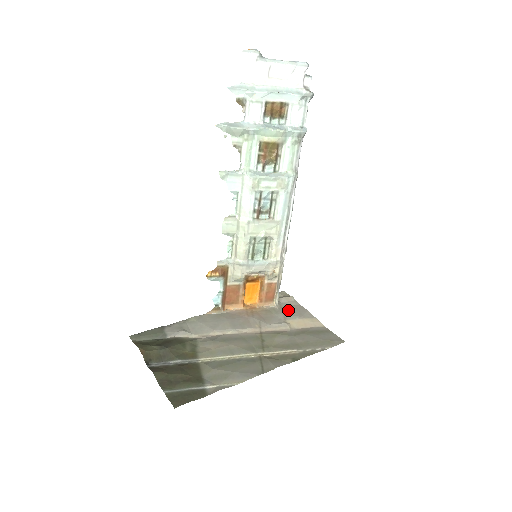
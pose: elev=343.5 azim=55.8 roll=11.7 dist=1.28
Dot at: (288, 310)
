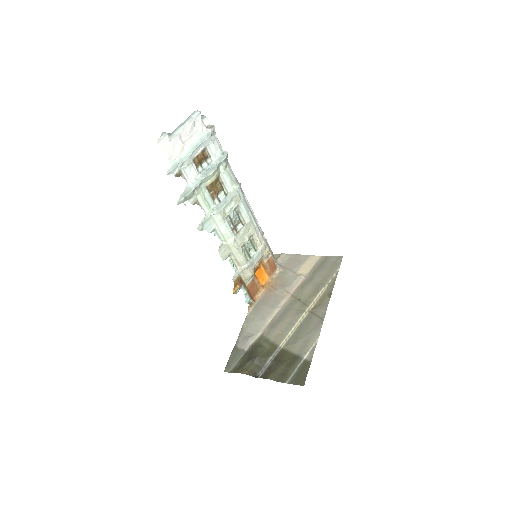
Dot at: (290, 265)
